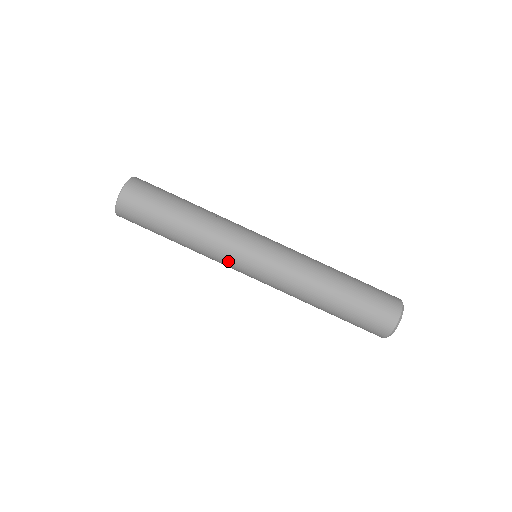
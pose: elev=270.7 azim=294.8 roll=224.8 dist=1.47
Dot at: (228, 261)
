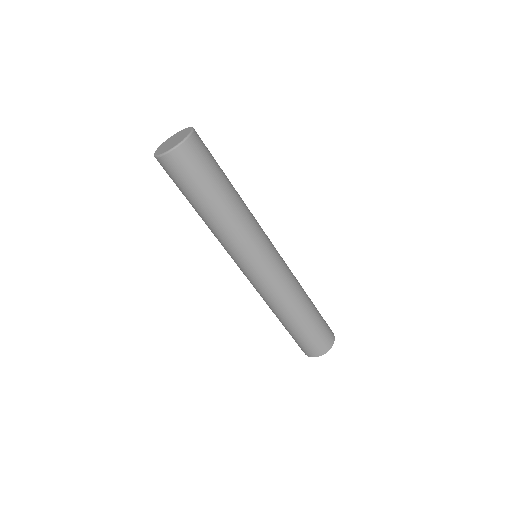
Dot at: (229, 254)
